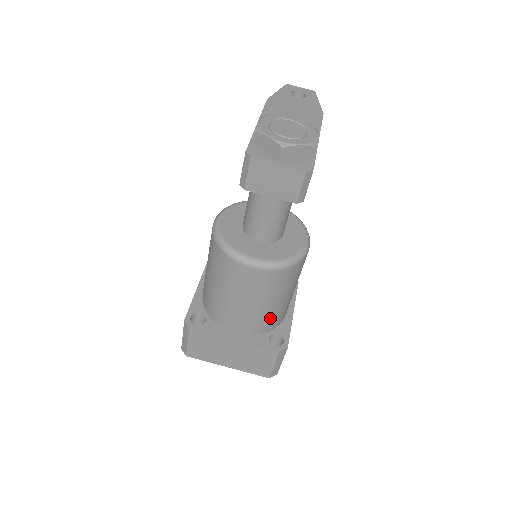
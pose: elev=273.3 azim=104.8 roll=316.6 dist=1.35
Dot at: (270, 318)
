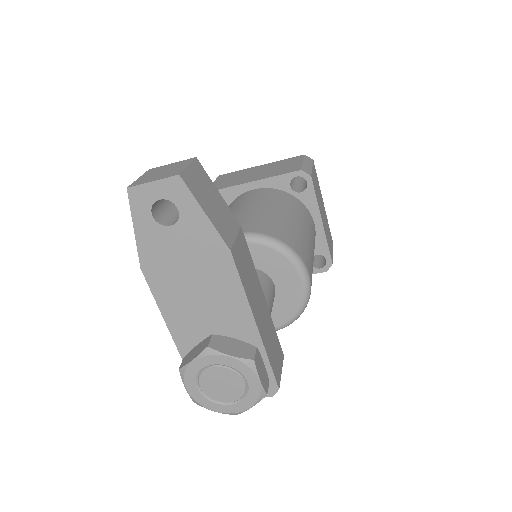
Dot at: occluded
